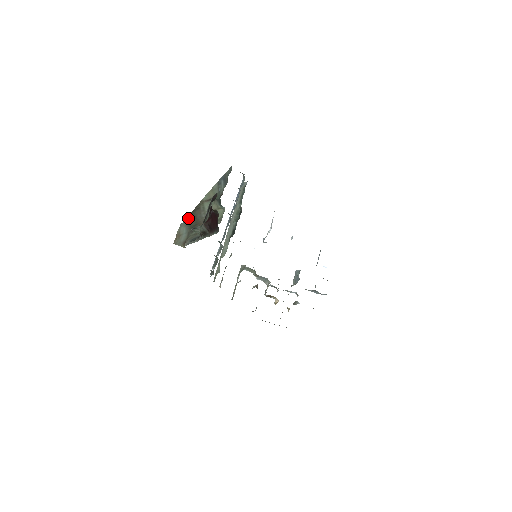
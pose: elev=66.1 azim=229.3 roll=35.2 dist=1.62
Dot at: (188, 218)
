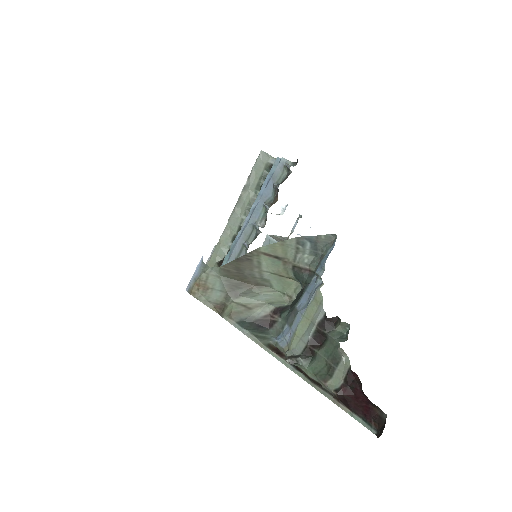
Dot at: (227, 267)
